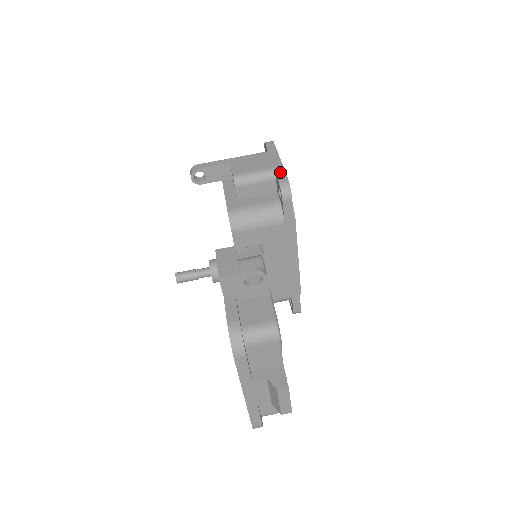
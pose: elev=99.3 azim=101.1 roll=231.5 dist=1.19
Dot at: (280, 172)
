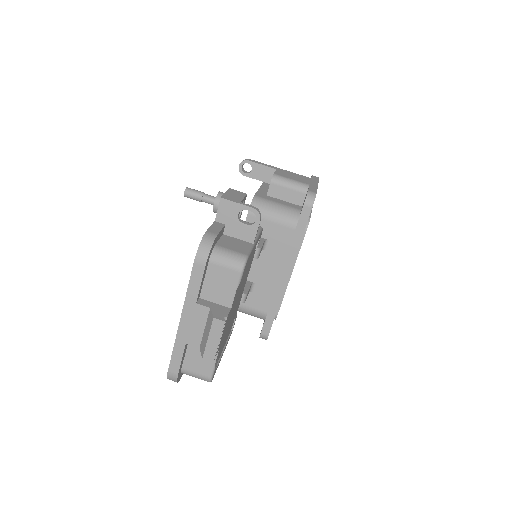
Dot at: (313, 188)
